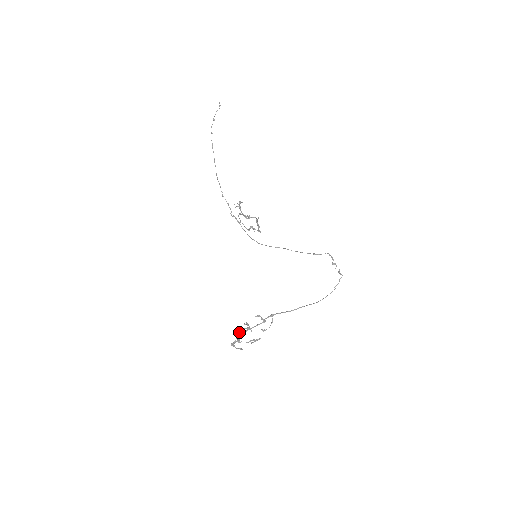
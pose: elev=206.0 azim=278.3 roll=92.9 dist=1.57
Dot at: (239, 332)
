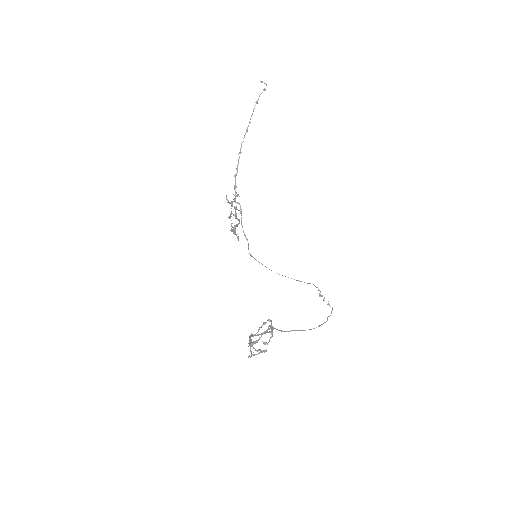
Dot at: (268, 327)
